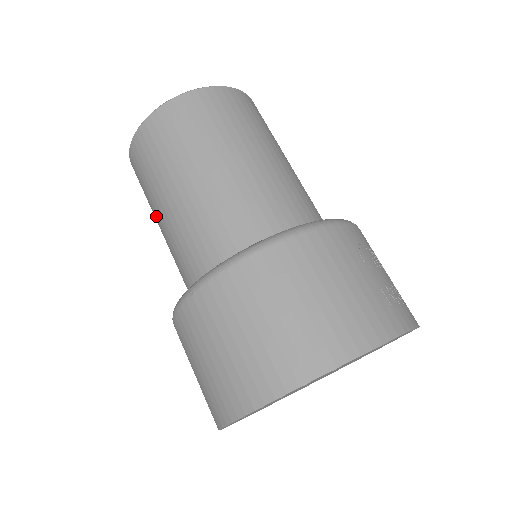
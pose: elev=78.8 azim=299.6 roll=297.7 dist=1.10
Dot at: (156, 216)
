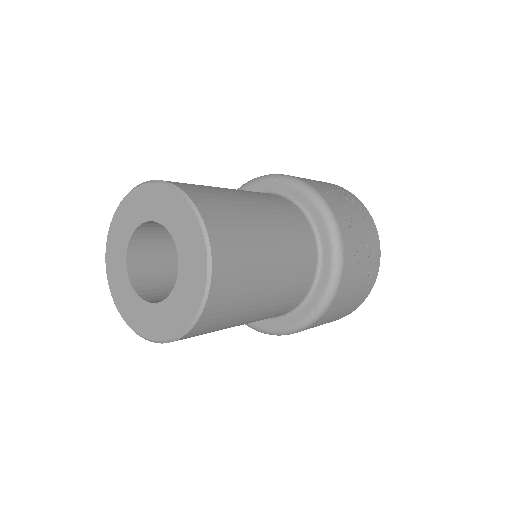
Dot at: occluded
